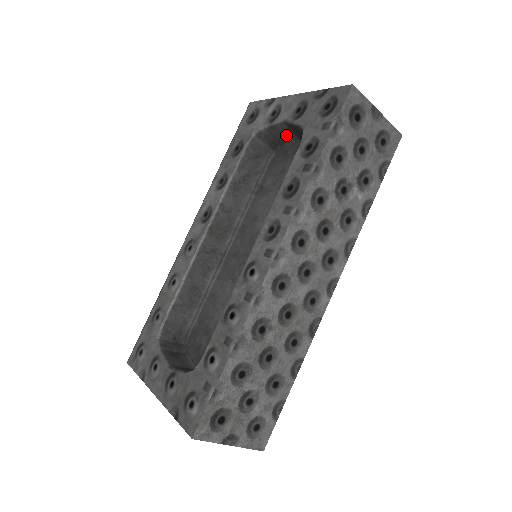
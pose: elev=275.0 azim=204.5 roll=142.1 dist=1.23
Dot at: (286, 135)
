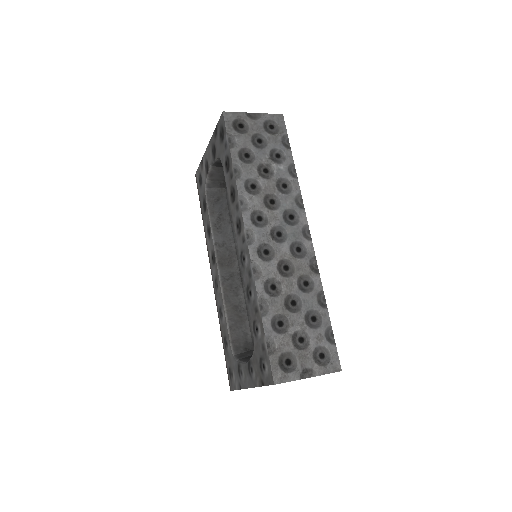
Dot at: (222, 173)
